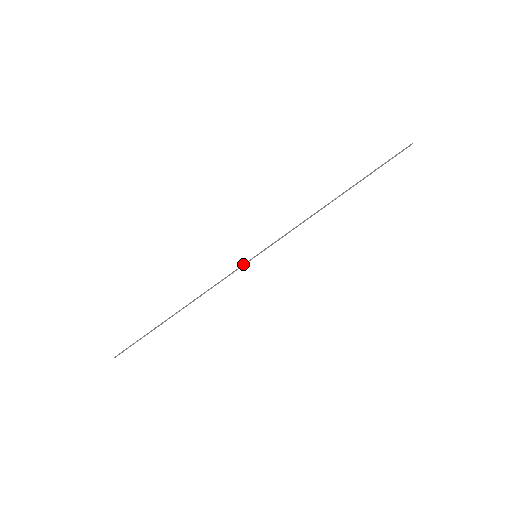
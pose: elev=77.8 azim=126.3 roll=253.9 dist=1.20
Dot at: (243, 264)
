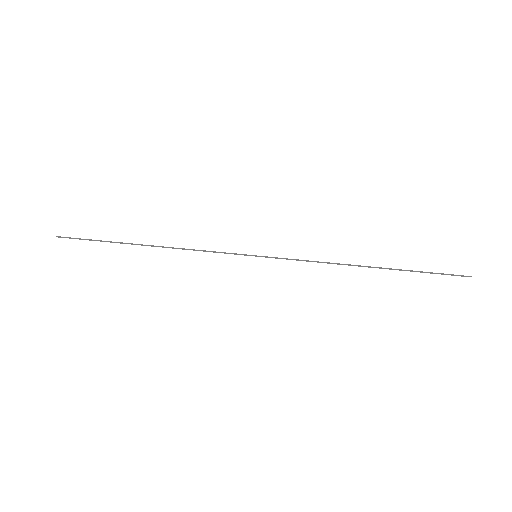
Dot at: (239, 254)
